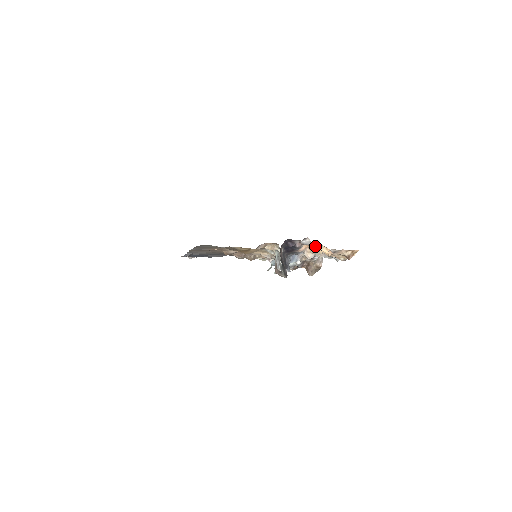
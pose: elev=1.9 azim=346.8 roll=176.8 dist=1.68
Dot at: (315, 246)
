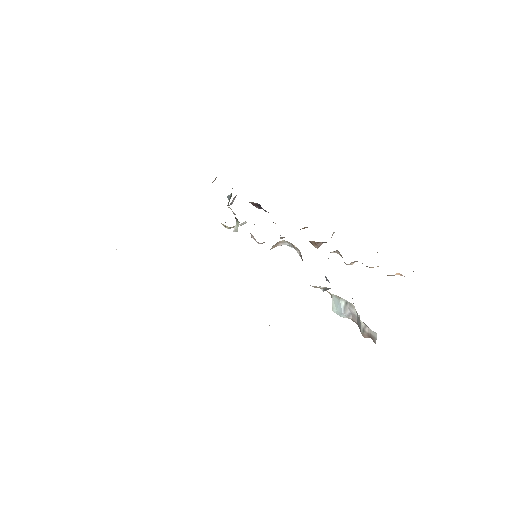
Dot at: occluded
